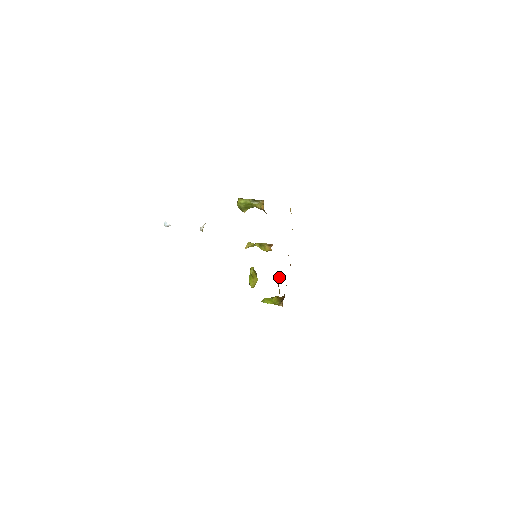
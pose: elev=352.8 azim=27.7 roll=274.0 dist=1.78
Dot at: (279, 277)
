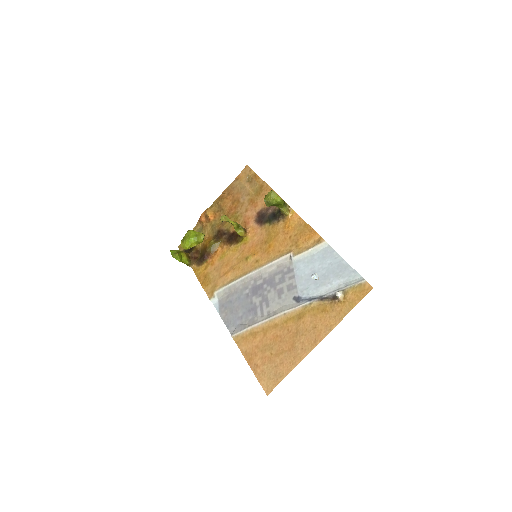
Dot at: (217, 249)
